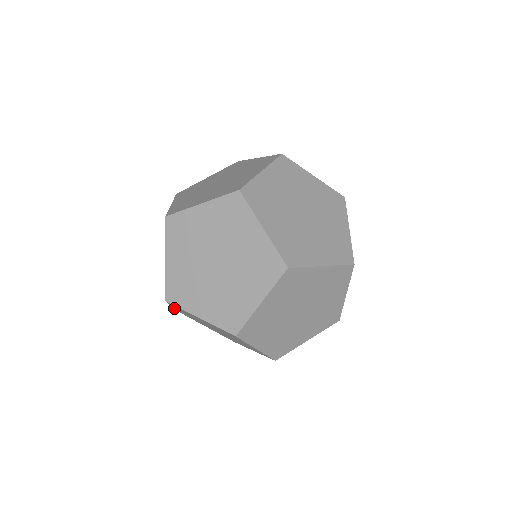
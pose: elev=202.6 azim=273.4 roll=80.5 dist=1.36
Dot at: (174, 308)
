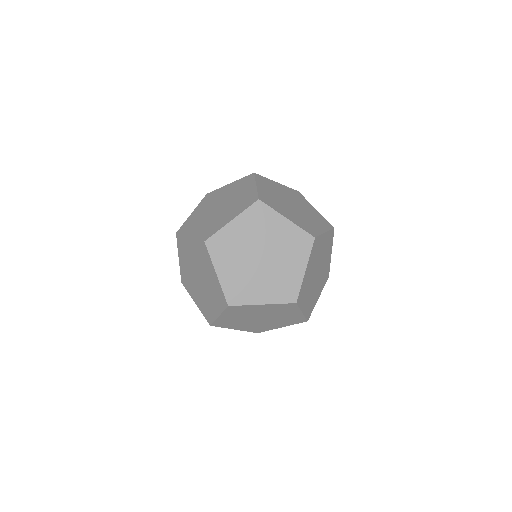
Dot at: occluded
